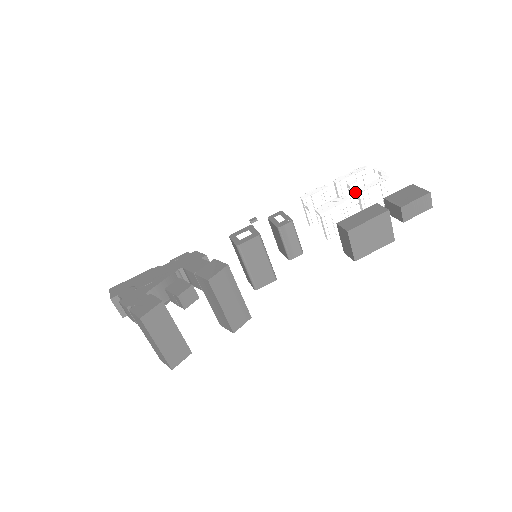
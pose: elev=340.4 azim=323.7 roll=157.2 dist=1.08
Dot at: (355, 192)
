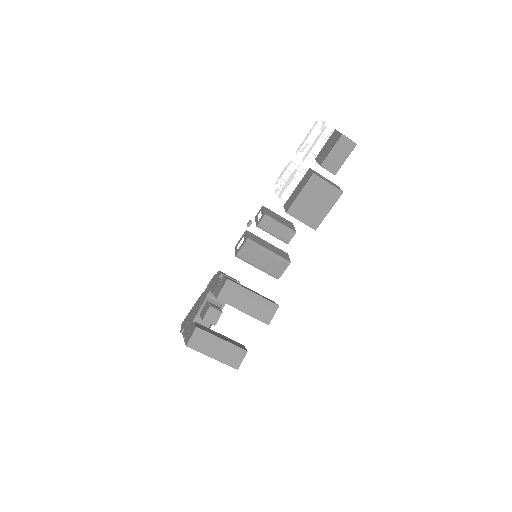
Dot at: occluded
